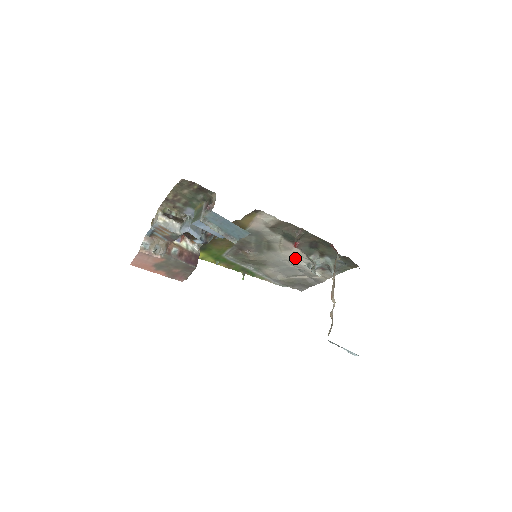
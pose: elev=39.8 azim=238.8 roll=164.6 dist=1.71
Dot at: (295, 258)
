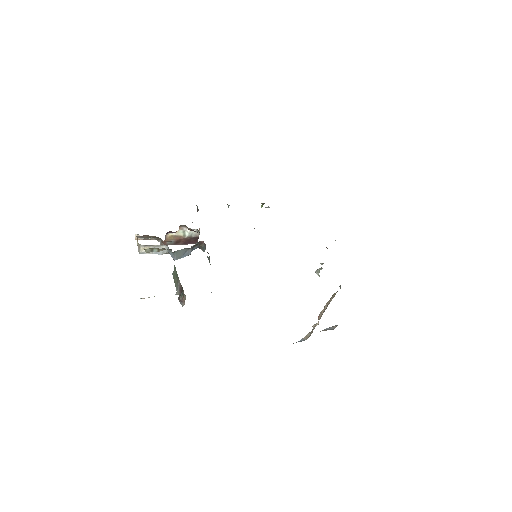
Dot at: occluded
